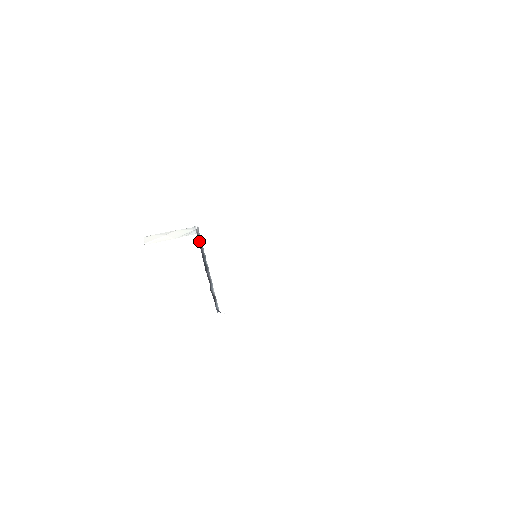
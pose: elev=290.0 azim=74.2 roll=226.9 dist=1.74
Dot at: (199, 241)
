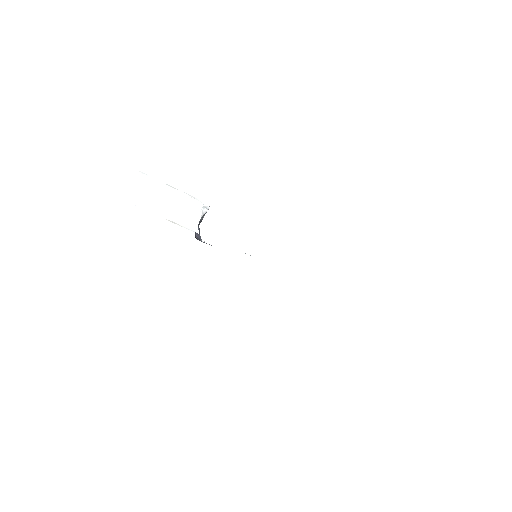
Dot at: occluded
